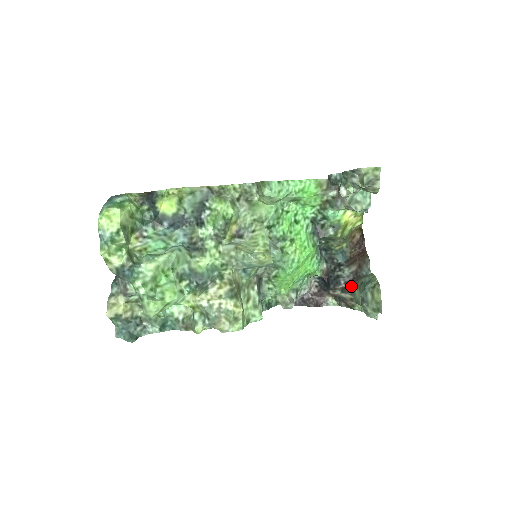
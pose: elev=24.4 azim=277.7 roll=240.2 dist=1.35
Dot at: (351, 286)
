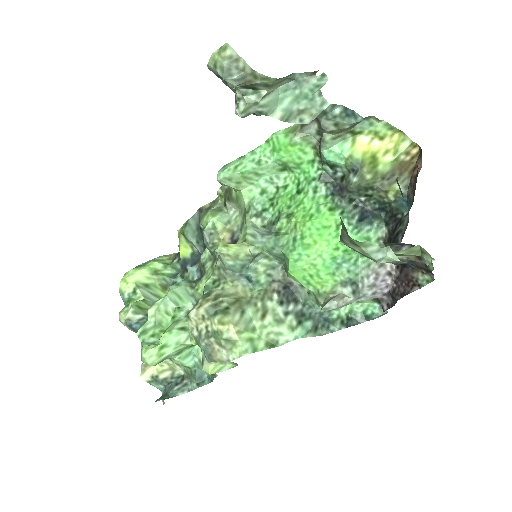
Dot at: occluded
